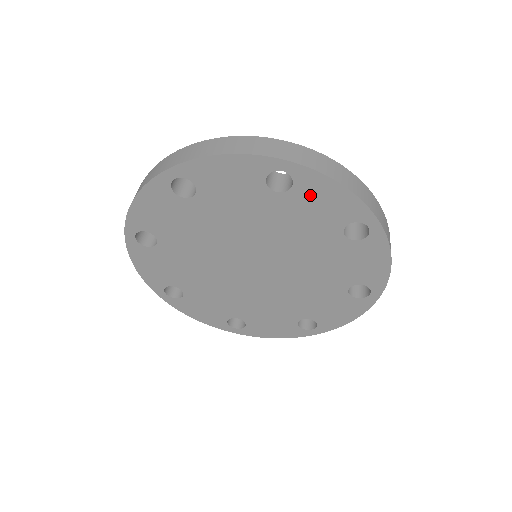
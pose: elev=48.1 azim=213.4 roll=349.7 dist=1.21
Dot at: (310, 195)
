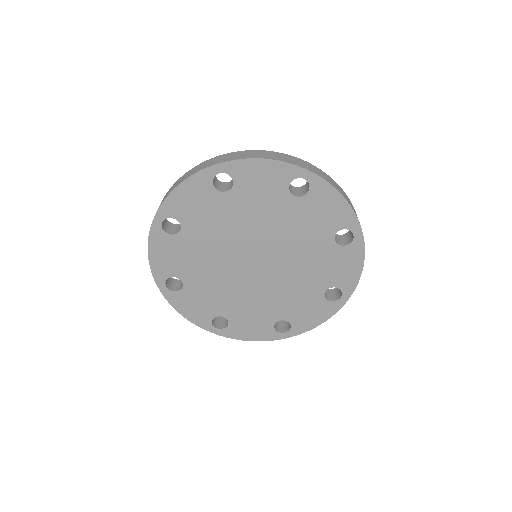
Dot at: (318, 202)
